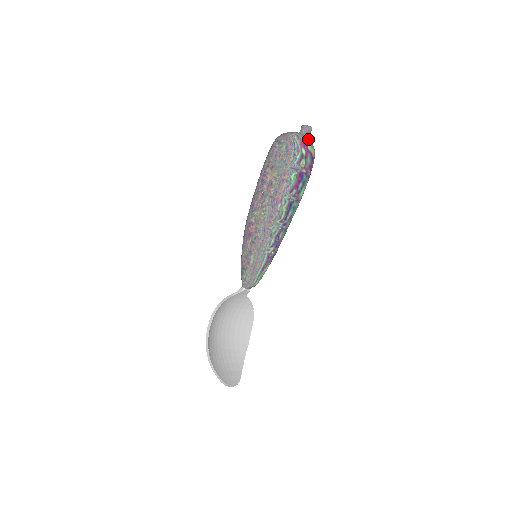
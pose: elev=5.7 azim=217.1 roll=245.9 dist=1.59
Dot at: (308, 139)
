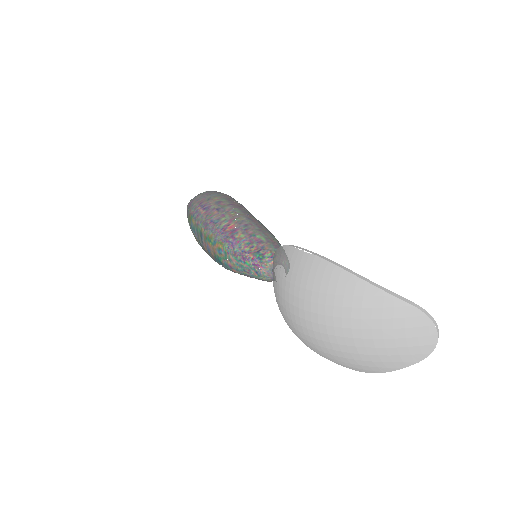
Dot at: occluded
